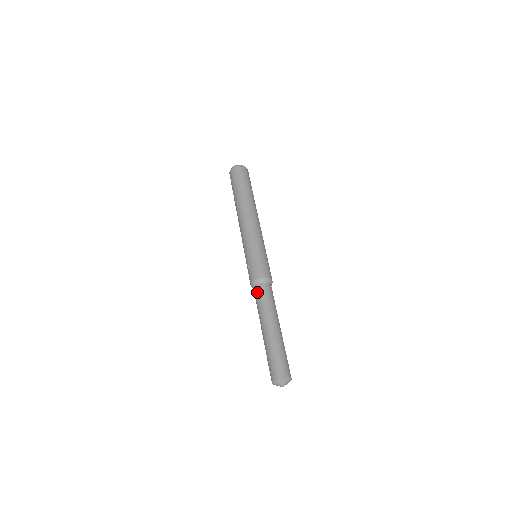
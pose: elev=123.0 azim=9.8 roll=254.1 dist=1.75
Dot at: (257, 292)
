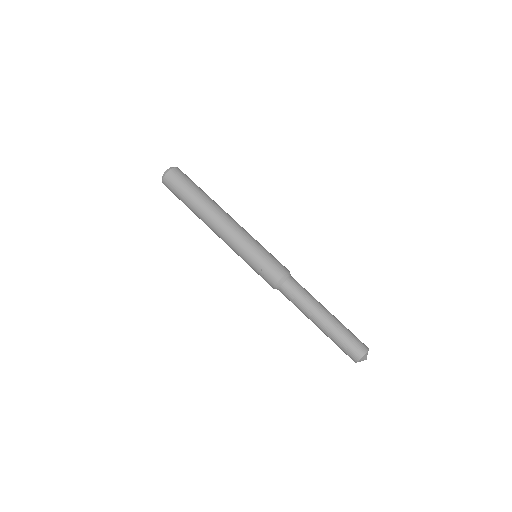
Dot at: (289, 289)
